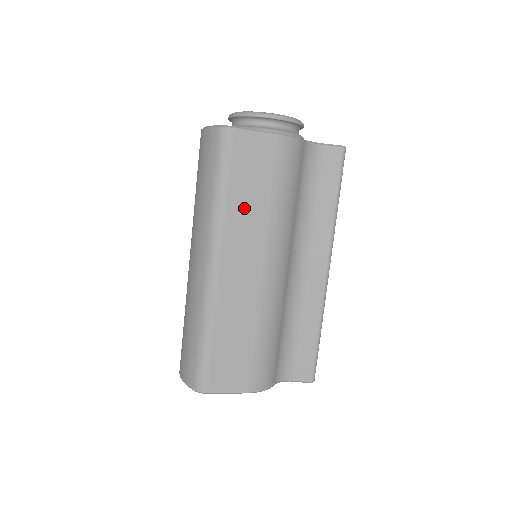
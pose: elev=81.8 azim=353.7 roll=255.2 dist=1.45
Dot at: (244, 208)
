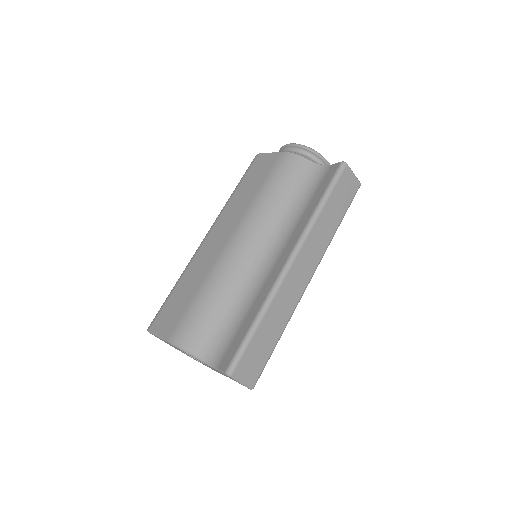
Dot at: (240, 198)
